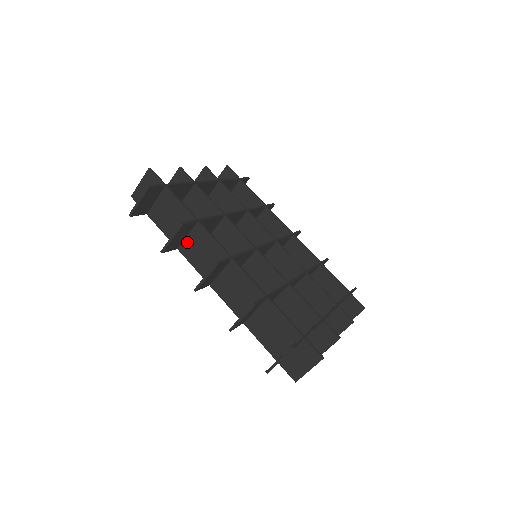
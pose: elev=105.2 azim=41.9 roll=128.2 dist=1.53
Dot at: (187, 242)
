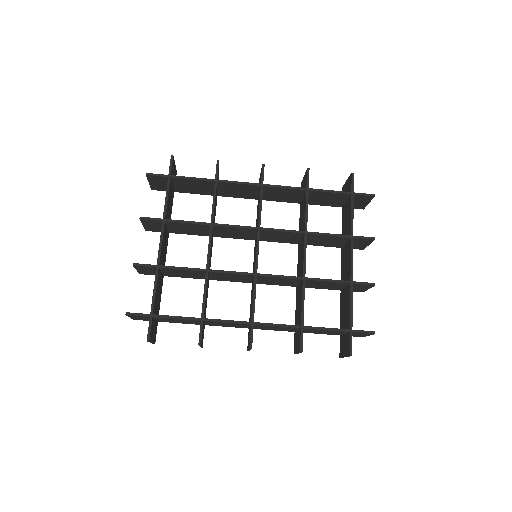
Dot at: (208, 324)
